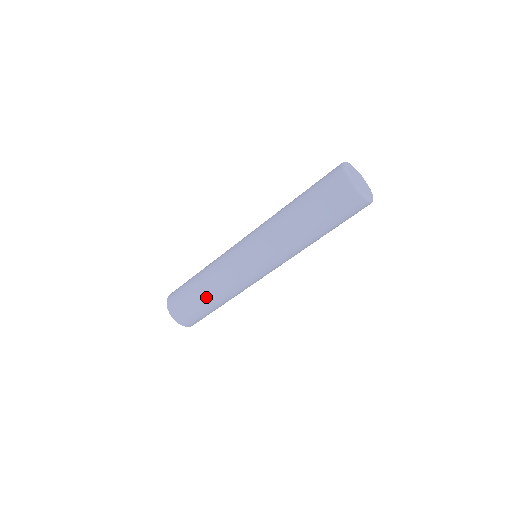
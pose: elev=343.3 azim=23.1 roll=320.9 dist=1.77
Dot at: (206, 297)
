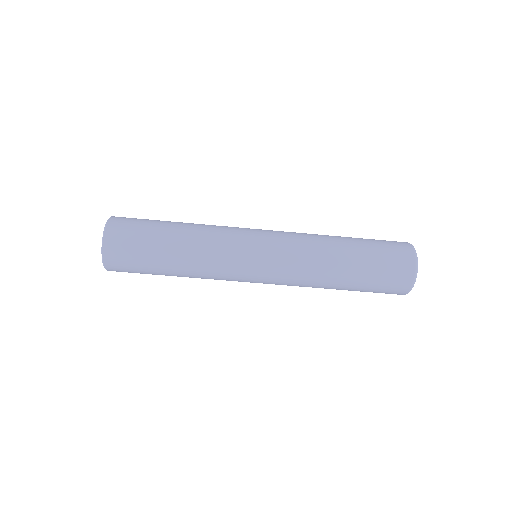
Dot at: (173, 270)
